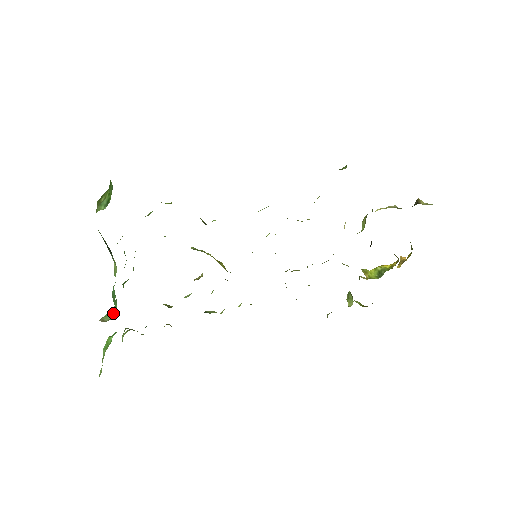
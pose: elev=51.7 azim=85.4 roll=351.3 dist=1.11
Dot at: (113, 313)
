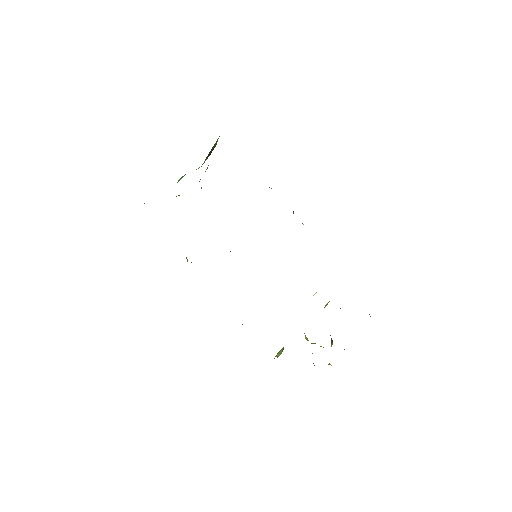
Dot at: occluded
